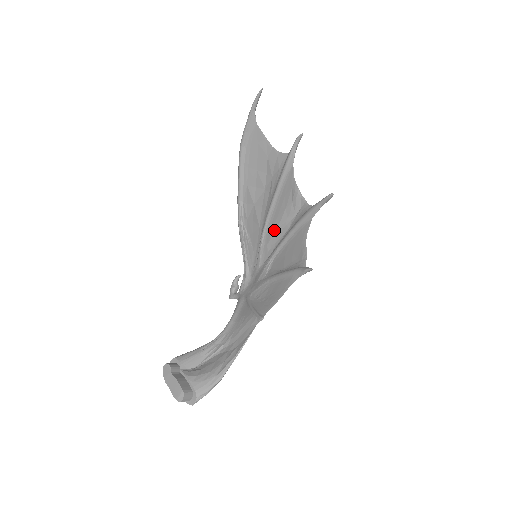
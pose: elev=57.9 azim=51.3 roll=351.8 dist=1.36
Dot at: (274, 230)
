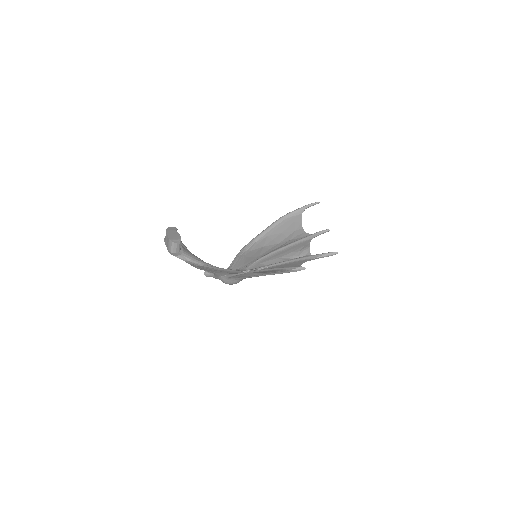
Dot at: (274, 258)
